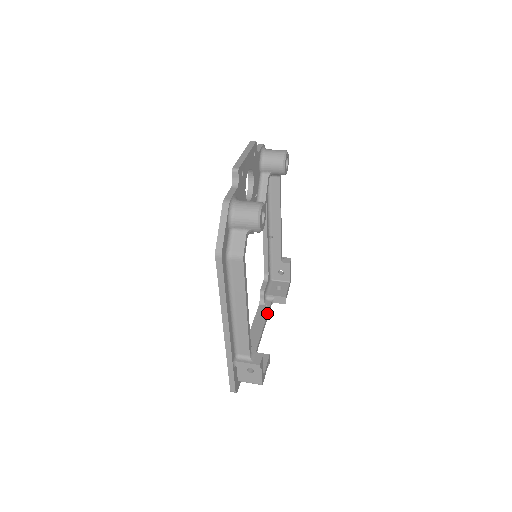
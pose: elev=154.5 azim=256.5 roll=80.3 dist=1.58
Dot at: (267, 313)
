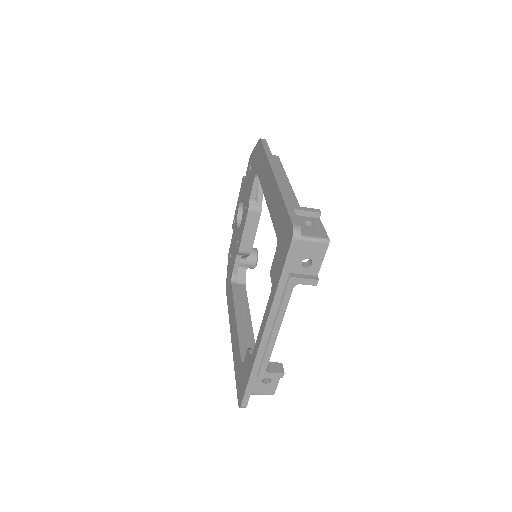
Dot at: occluded
